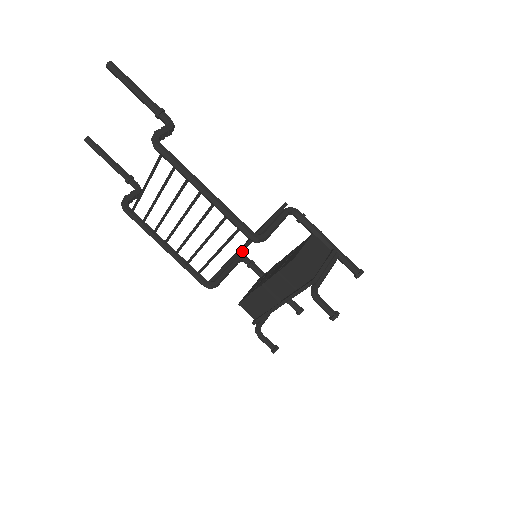
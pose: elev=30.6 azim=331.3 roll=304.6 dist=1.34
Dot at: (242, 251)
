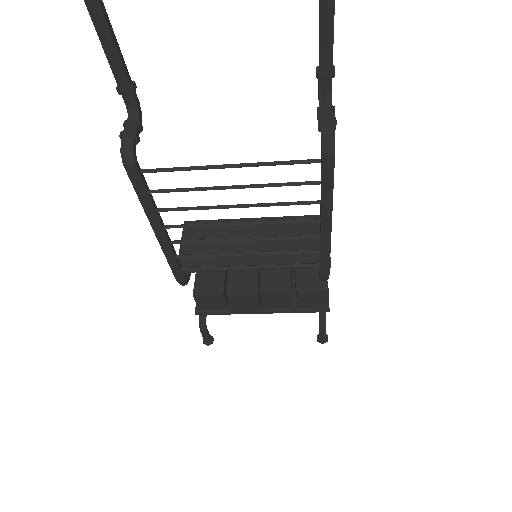
Dot at: (277, 269)
